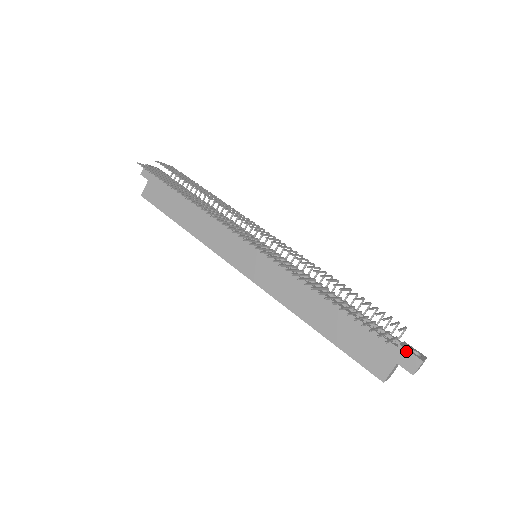
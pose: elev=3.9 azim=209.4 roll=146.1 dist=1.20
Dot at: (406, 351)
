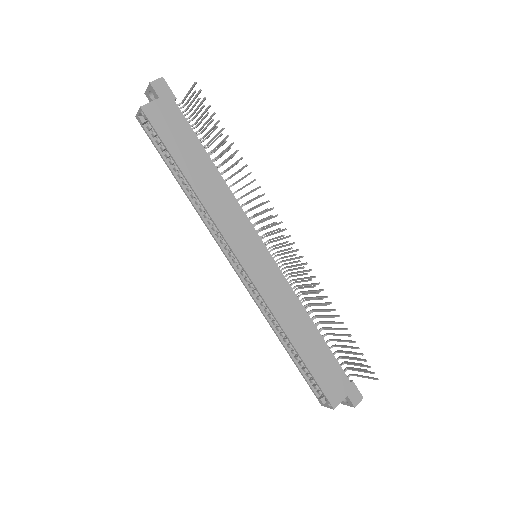
Dot at: (356, 387)
